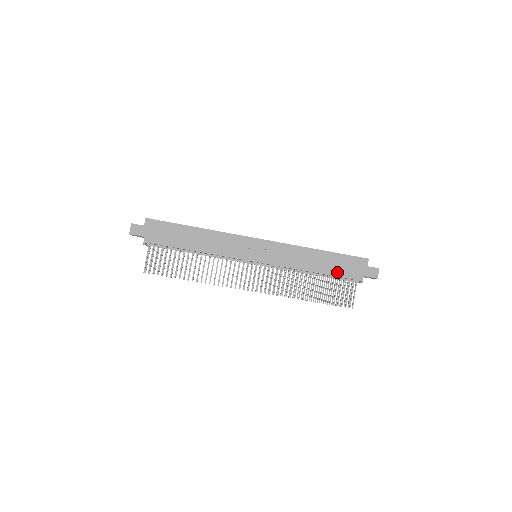
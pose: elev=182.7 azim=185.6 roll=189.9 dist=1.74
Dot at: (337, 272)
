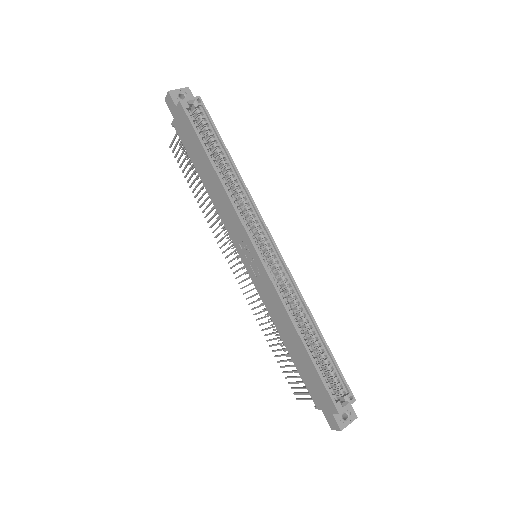
Dot at: (301, 371)
